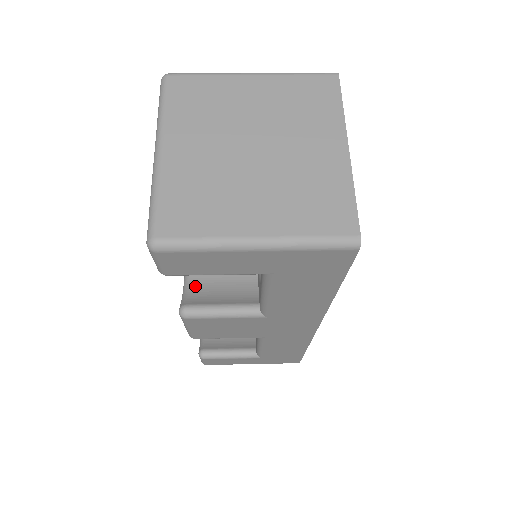
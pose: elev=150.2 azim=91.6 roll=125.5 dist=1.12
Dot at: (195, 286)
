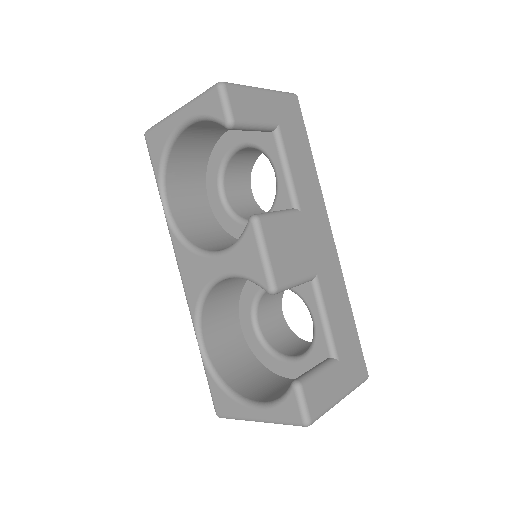
Dot at: occluded
